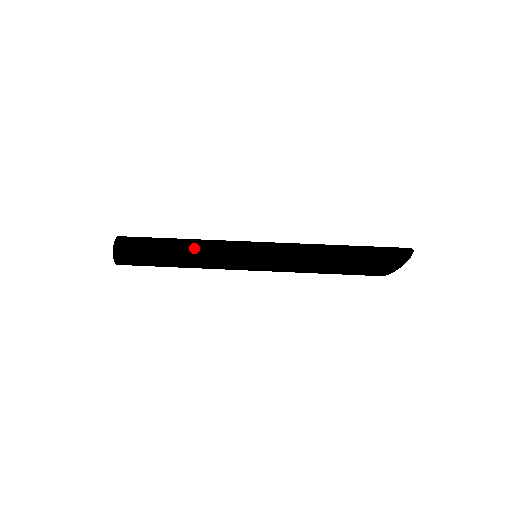
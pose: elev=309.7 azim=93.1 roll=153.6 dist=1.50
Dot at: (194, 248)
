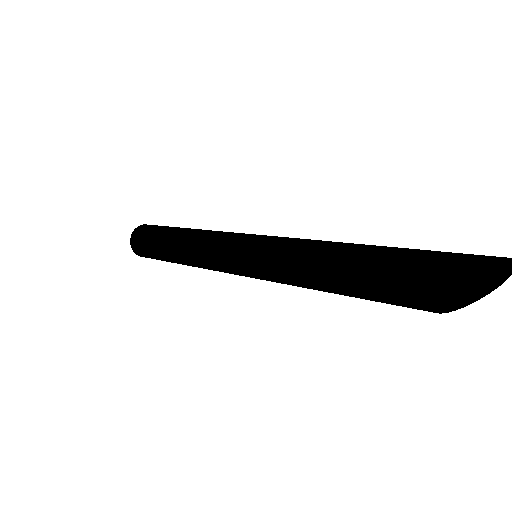
Dot at: (196, 230)
